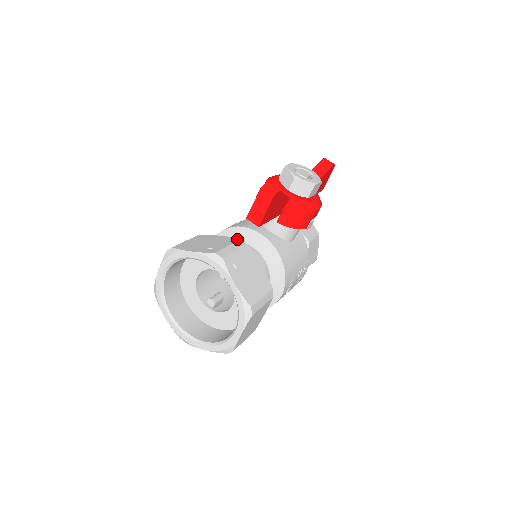
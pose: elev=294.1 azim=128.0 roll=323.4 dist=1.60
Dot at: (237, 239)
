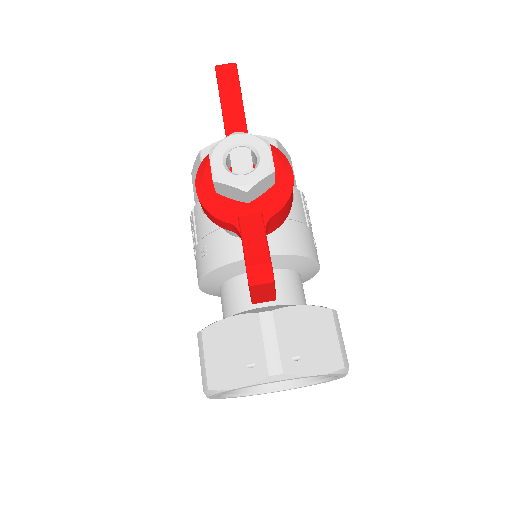
Dot at: (257, 317)
